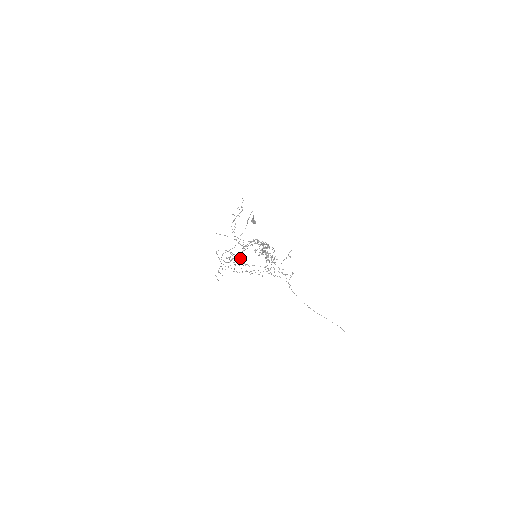
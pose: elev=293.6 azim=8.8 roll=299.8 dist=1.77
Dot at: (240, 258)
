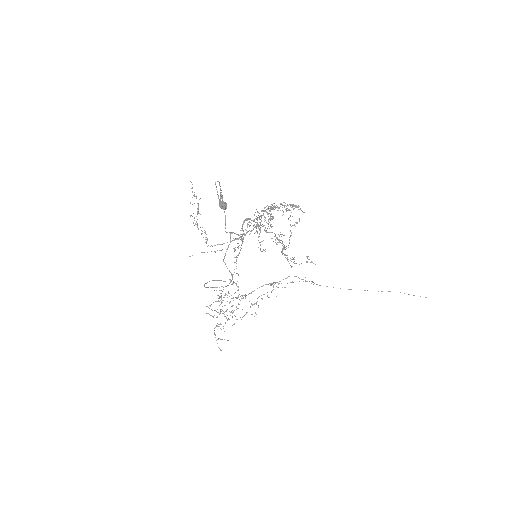
Dot at: occluded
